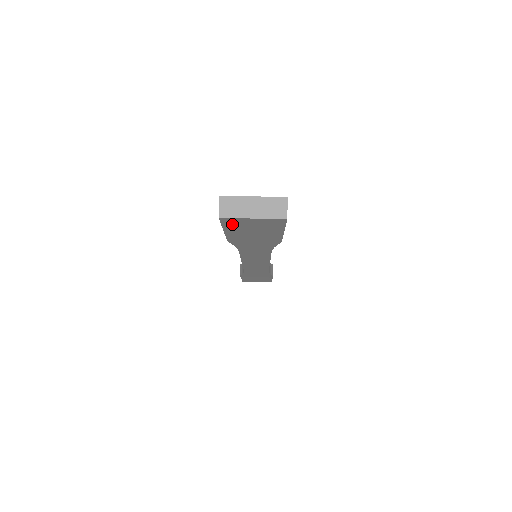
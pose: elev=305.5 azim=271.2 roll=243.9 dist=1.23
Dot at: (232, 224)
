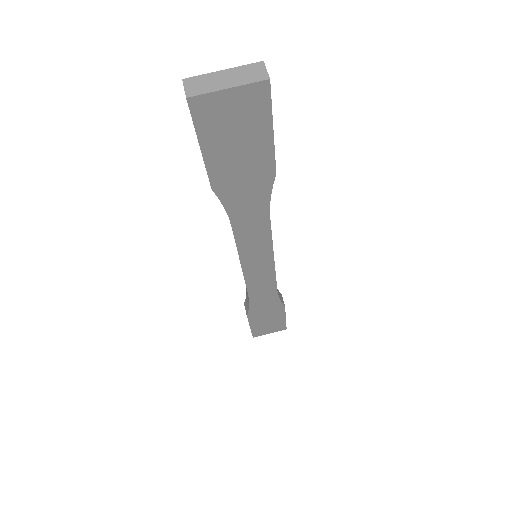
Dot at: (206, 120)
